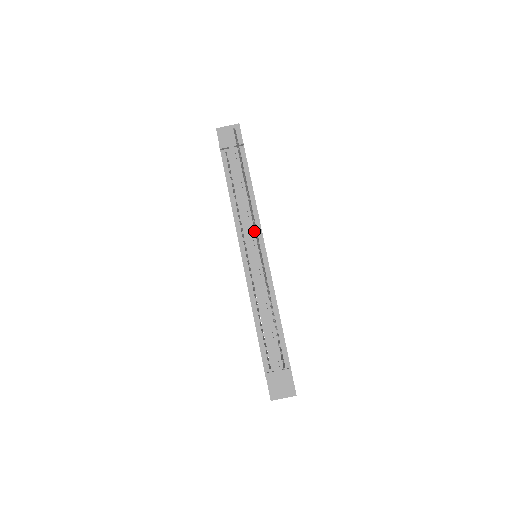
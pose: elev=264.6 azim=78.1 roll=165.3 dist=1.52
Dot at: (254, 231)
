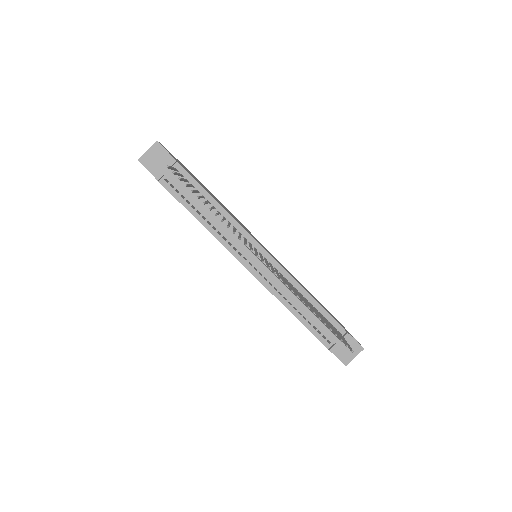
Dot at: (242, 238)
